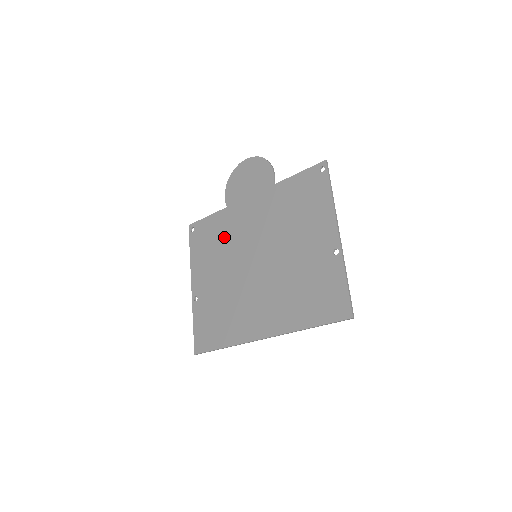
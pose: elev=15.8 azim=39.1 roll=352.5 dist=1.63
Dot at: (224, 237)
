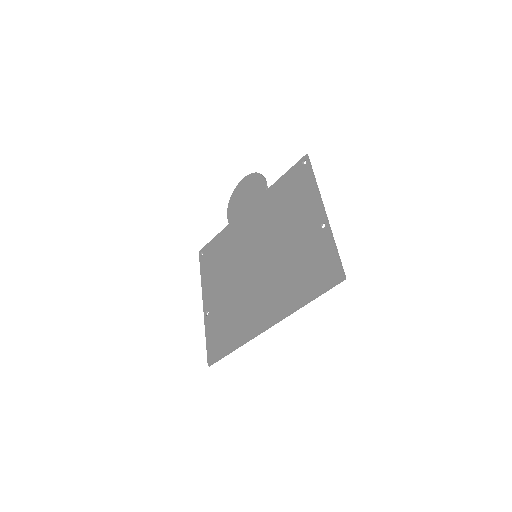
Dot at: (228, 250)
